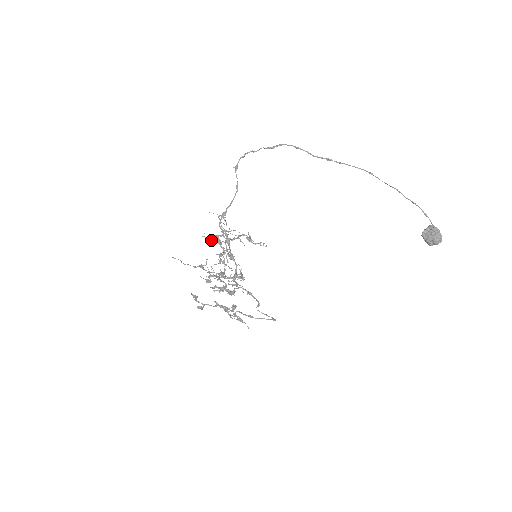
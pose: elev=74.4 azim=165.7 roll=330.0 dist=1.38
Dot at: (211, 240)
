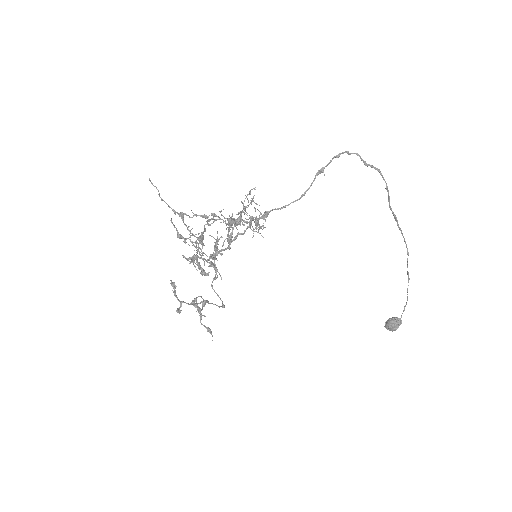
Dot at: (224, 217)
